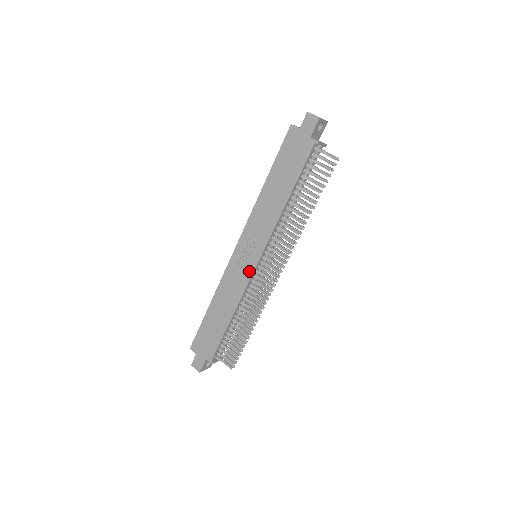
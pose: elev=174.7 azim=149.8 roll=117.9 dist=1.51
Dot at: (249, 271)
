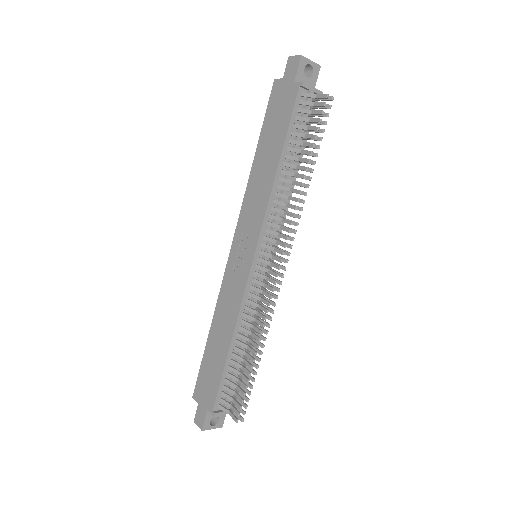
Dot at: (245, 274)
